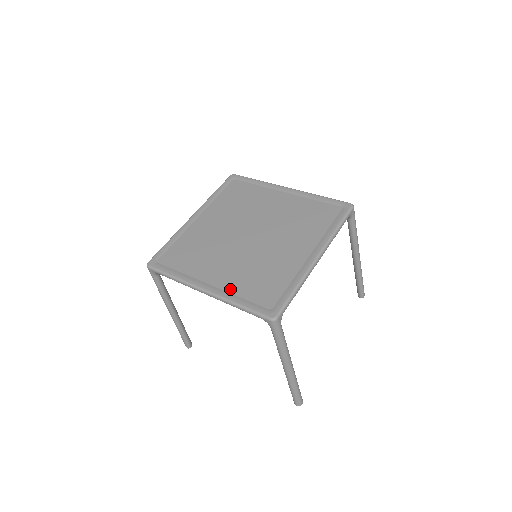
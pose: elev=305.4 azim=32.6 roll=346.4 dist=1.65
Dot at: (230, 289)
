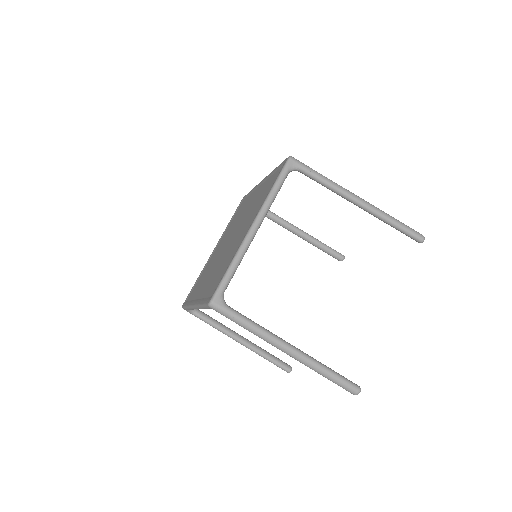
Dot at: (203, 295)
